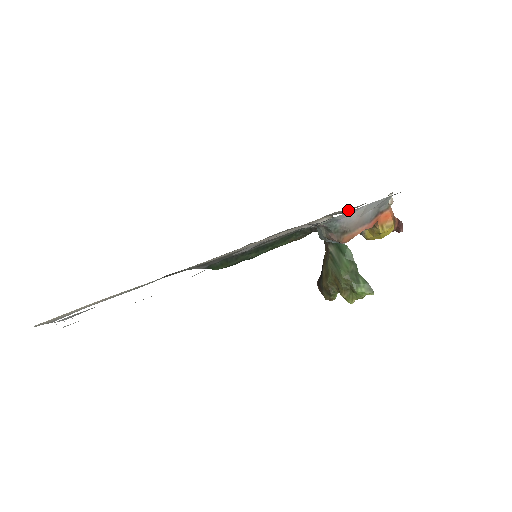
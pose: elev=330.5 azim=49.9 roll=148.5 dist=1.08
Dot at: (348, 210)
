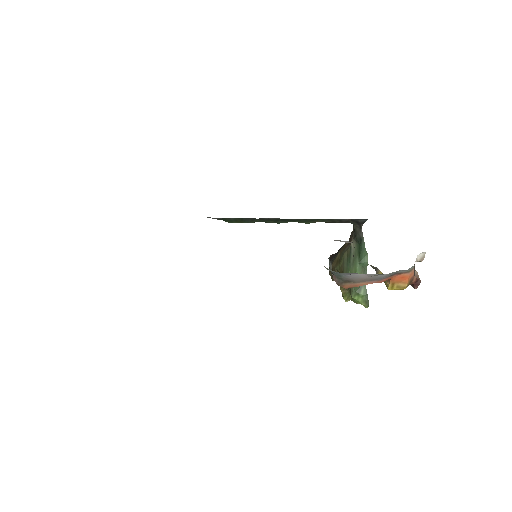
Dot at: occluded
